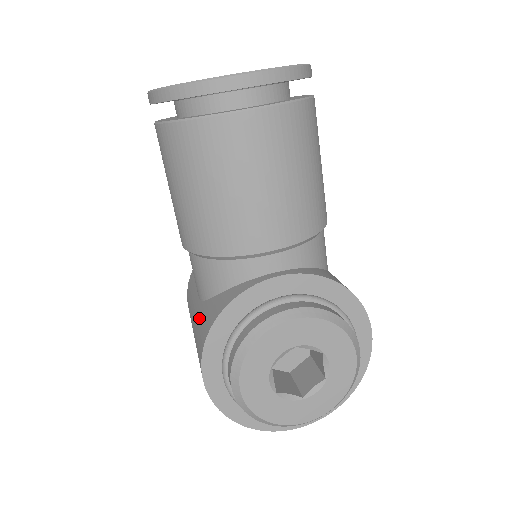
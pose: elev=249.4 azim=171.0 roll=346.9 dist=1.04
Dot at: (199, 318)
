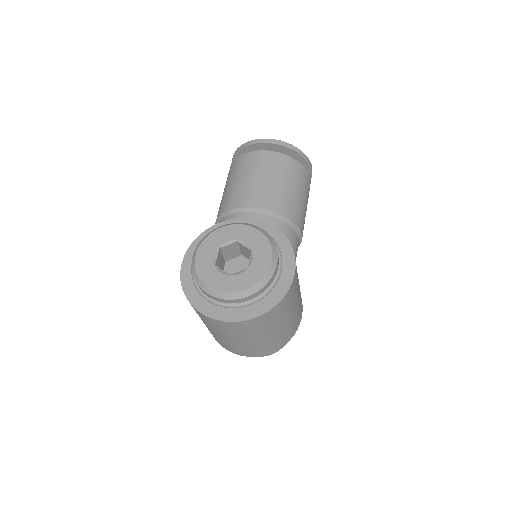
Dot at: occluded
